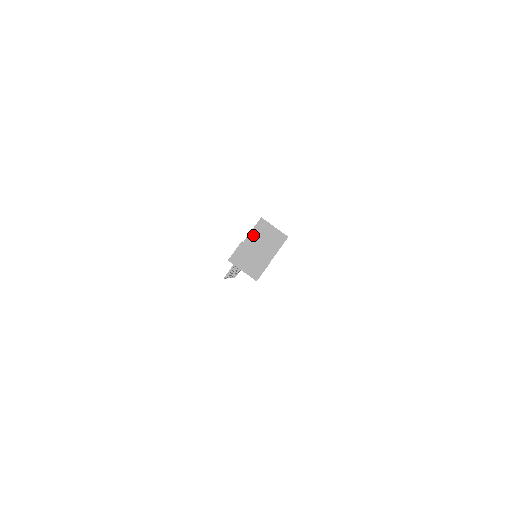
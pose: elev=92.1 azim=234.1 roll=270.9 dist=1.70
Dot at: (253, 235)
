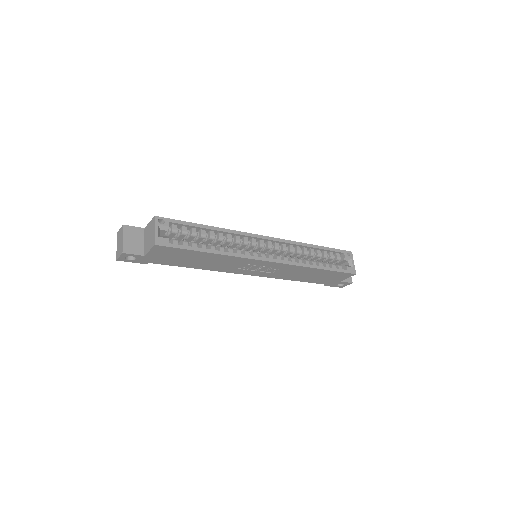
Dot at: (148, 226)
